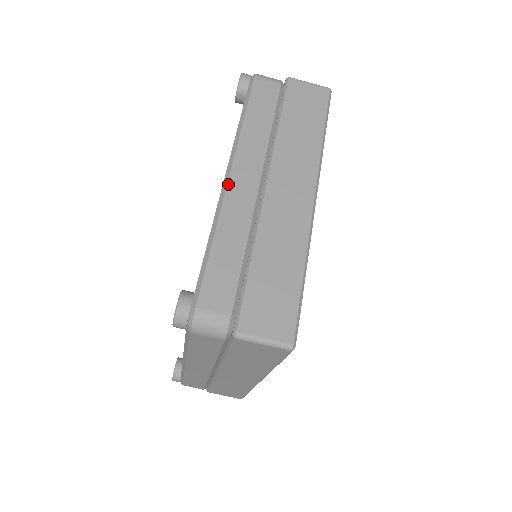
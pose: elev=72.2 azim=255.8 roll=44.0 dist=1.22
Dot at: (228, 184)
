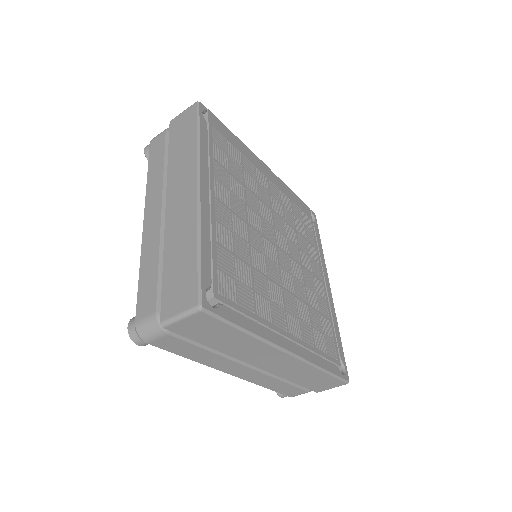
Dot at: (143, 225)
